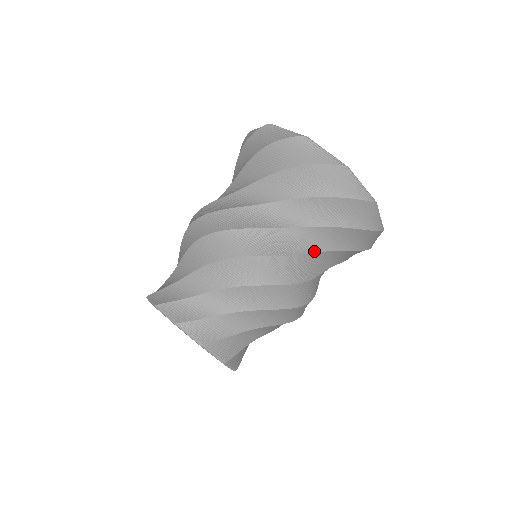
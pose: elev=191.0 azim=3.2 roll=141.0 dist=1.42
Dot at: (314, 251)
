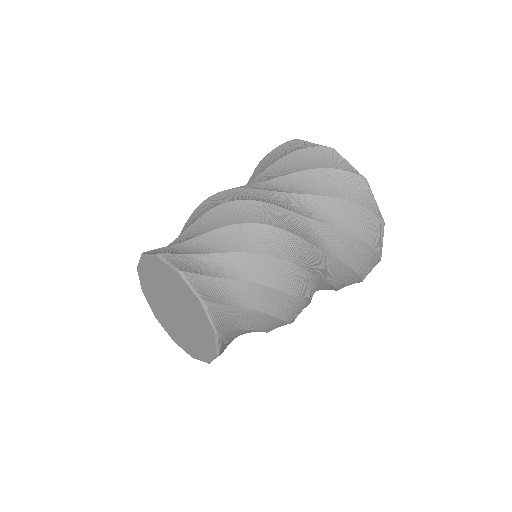
Dot at: (324, 250)
